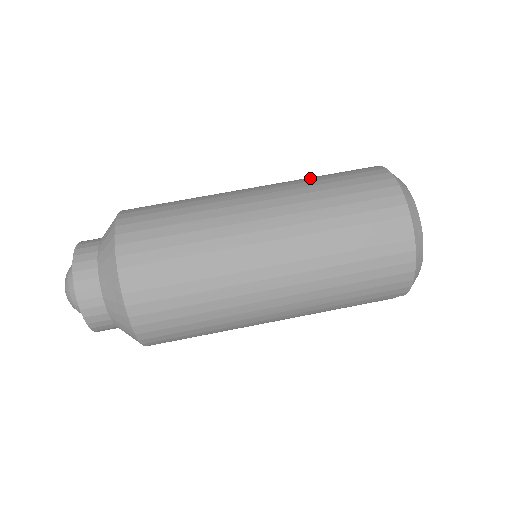
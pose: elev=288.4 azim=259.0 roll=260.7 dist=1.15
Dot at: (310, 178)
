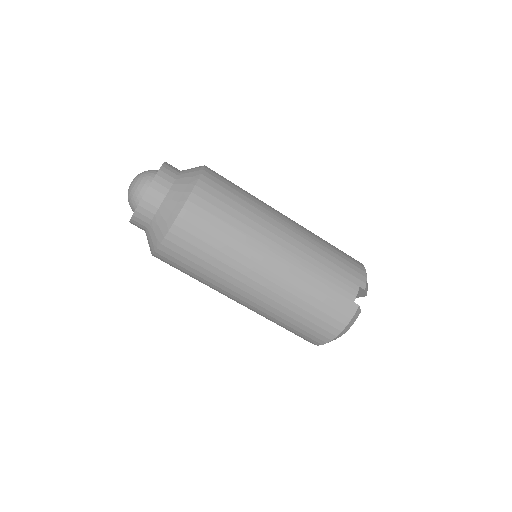
Dot at: (307, 293)
